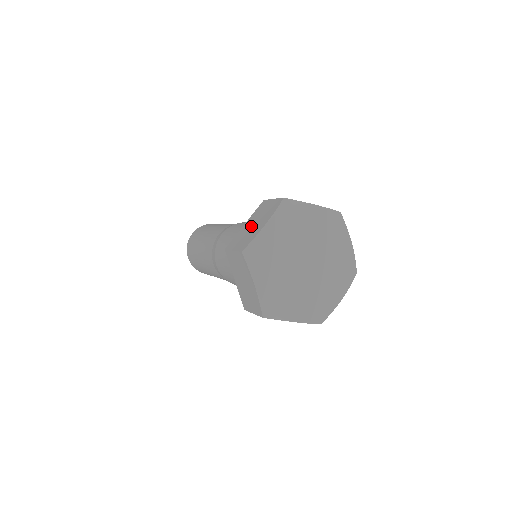
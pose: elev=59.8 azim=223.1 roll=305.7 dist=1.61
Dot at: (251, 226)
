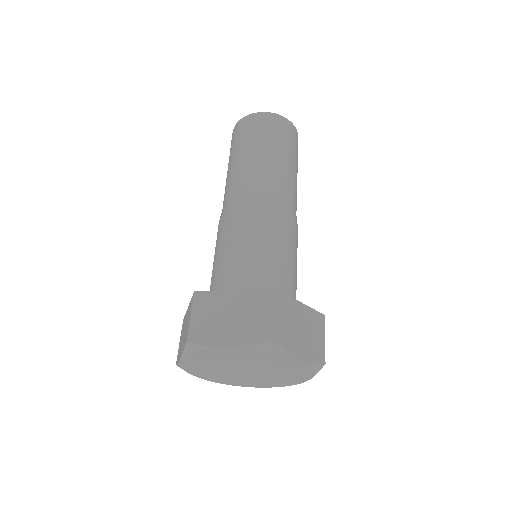
Dot at: (184, 330)
